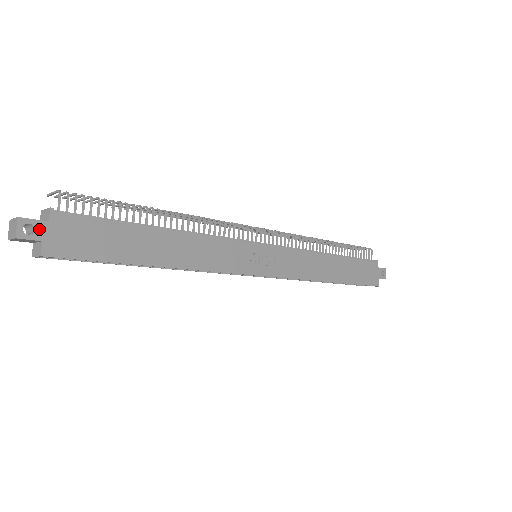
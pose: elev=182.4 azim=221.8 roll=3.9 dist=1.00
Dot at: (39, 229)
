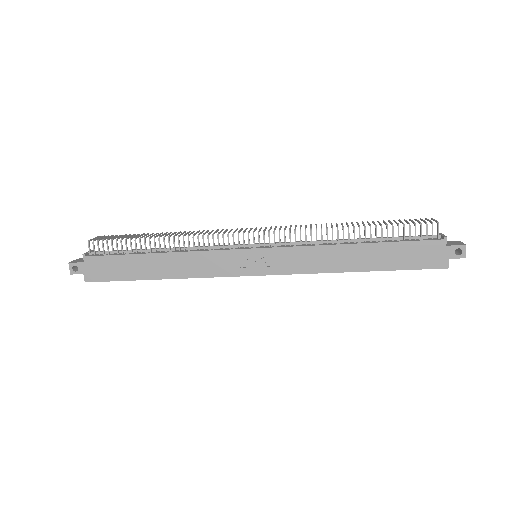
Dot at: (80, 267)
